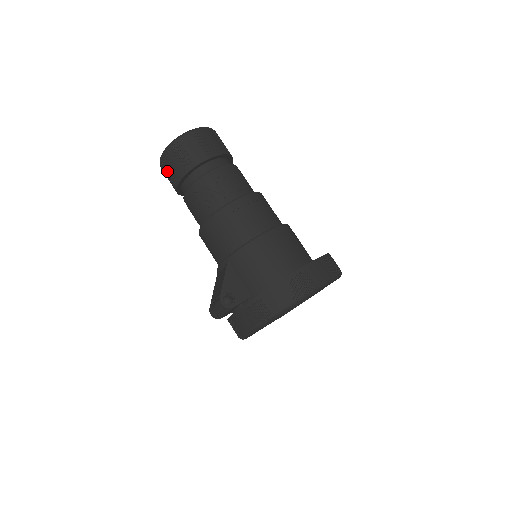
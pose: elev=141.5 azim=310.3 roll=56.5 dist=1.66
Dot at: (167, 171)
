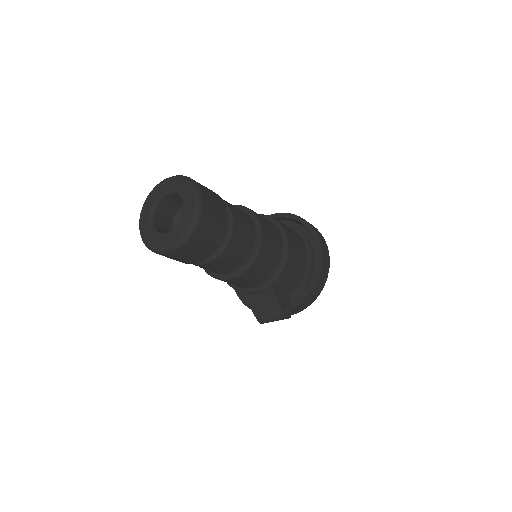
Dot at: (182, 257)
